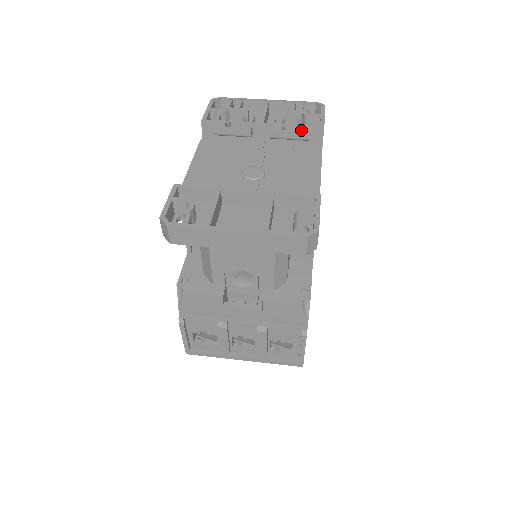
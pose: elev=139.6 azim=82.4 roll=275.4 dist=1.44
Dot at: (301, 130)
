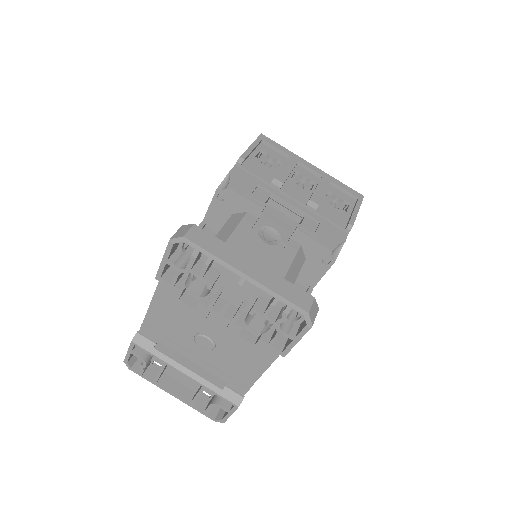
Dot at: (258, 347)
